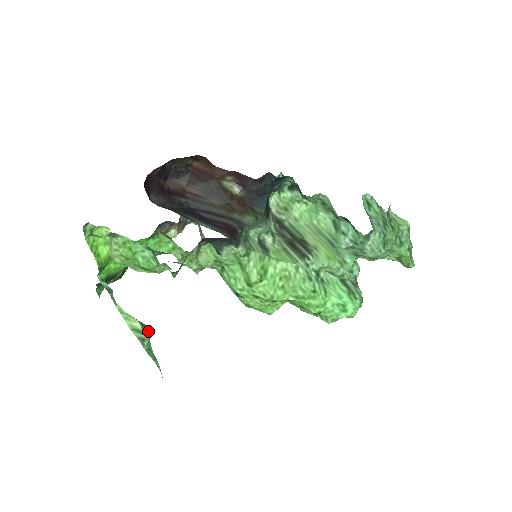
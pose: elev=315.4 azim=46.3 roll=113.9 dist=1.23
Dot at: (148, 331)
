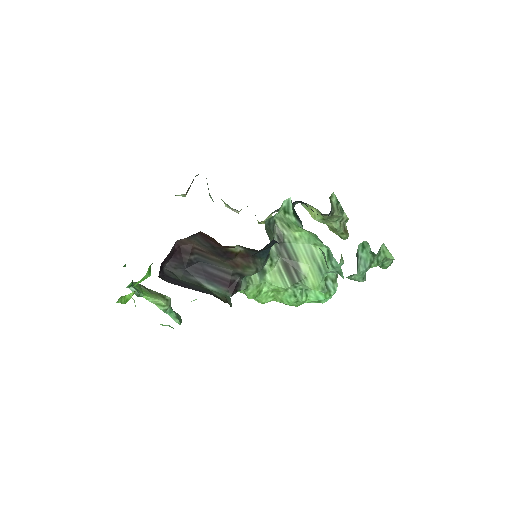
Dot at: (169, 301)
